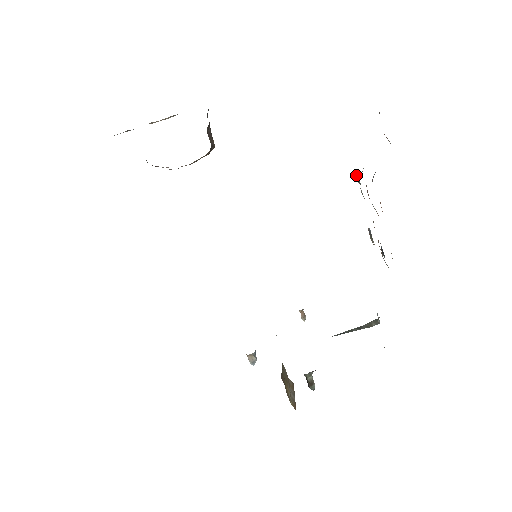
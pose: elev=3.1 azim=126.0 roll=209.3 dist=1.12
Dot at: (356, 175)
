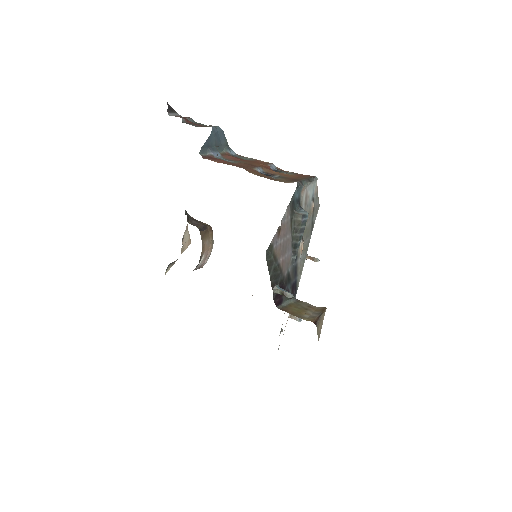
Dot at: occluded
